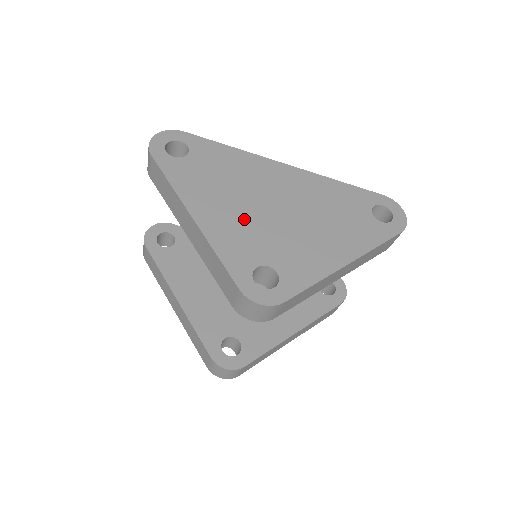
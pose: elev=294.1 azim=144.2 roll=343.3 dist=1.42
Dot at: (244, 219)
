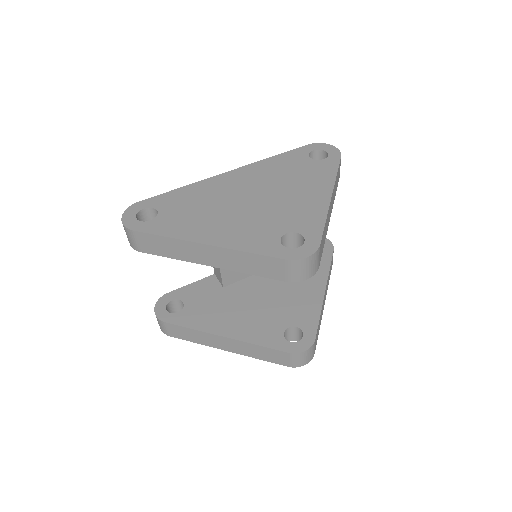
Dot at: (240, 220)
